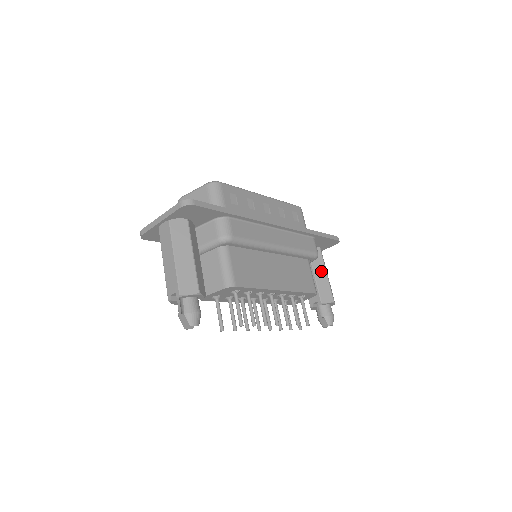
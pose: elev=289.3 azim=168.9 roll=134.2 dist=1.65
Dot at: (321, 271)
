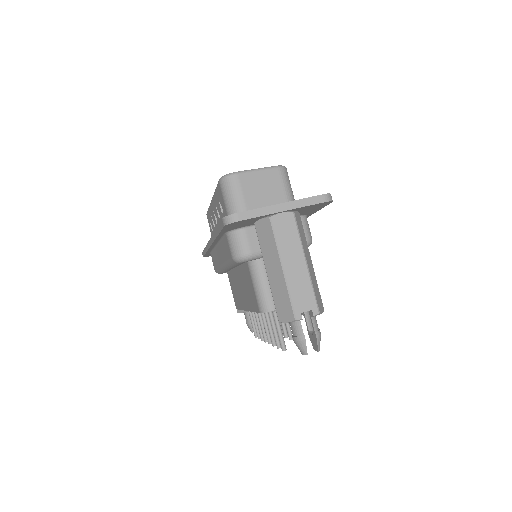
Dot at: occluded
